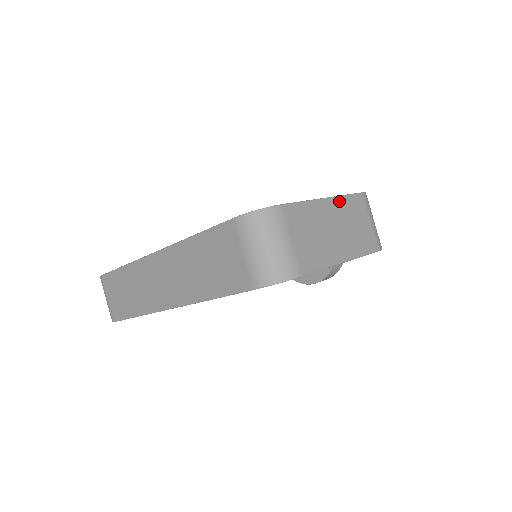
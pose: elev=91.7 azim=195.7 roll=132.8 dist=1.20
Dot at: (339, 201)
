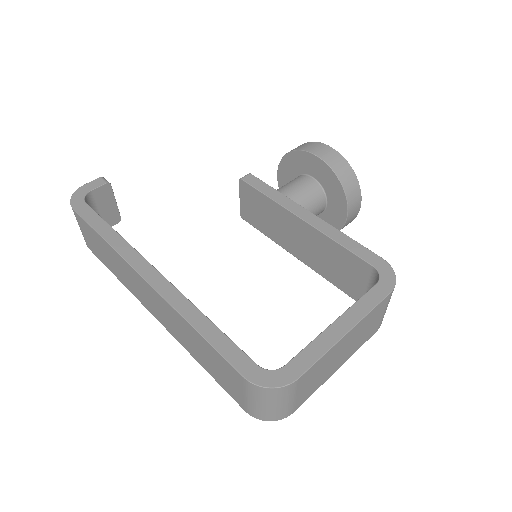
Dot at: (361, 323)
